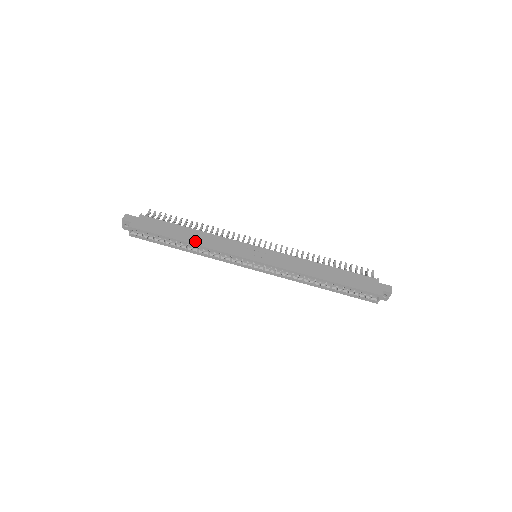
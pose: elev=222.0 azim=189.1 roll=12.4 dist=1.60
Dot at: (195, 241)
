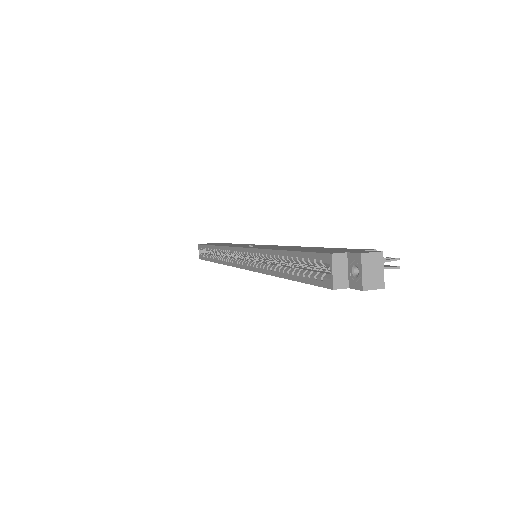
Dot at: occluded
